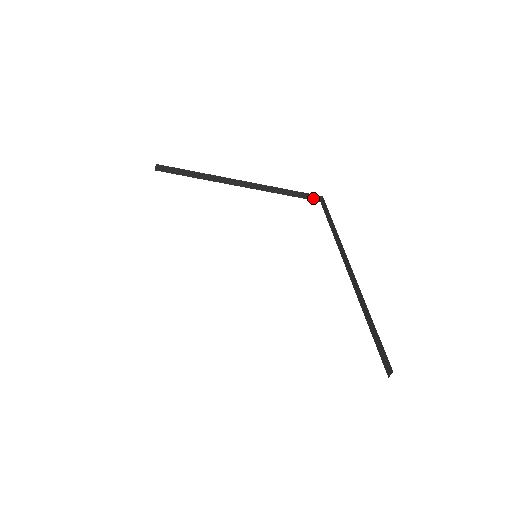
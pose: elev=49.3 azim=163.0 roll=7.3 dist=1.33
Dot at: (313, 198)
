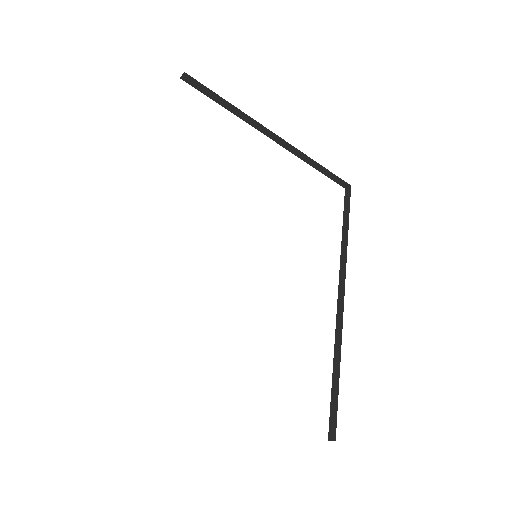
Dot at: (340, 182)
